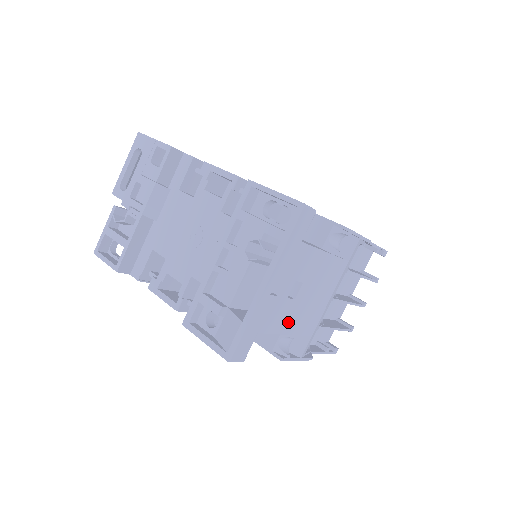
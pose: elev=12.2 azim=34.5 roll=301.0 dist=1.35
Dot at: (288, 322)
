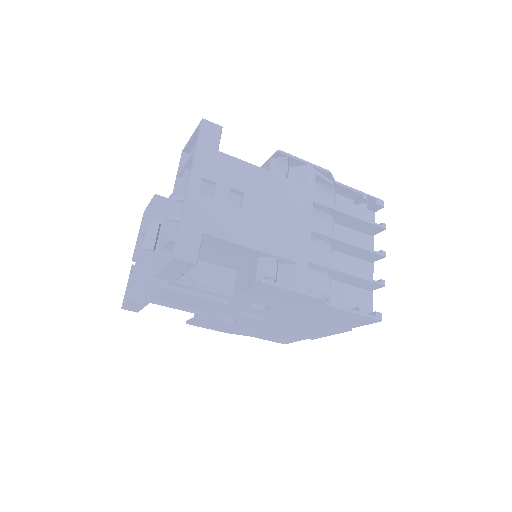
Dot at: (246, 233)
